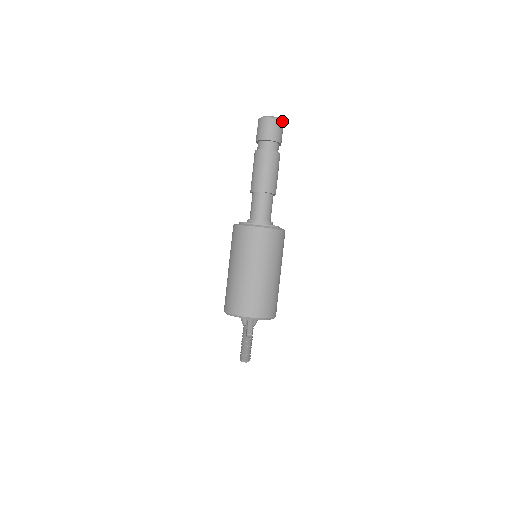
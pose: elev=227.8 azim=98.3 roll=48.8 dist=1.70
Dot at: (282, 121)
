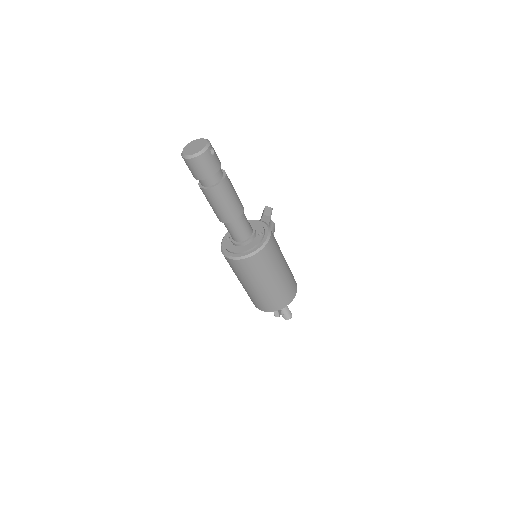
Dot at: (205, 152)
